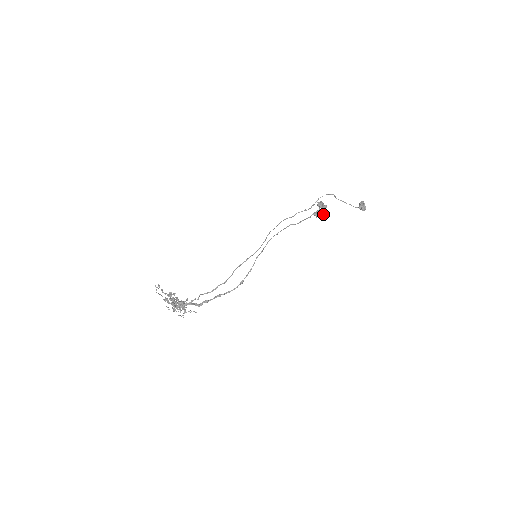
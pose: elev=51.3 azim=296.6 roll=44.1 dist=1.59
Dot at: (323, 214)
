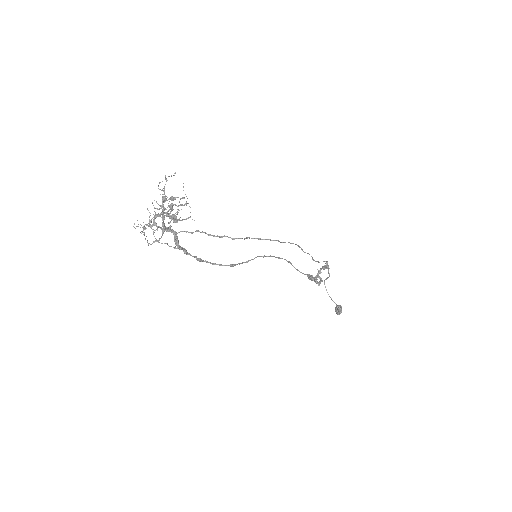
Dot at: (317, 281)
